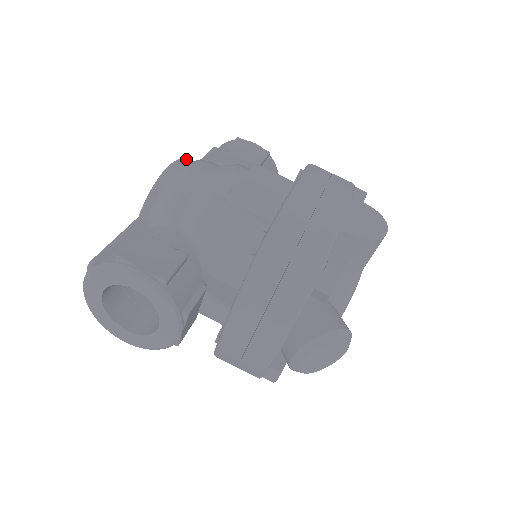
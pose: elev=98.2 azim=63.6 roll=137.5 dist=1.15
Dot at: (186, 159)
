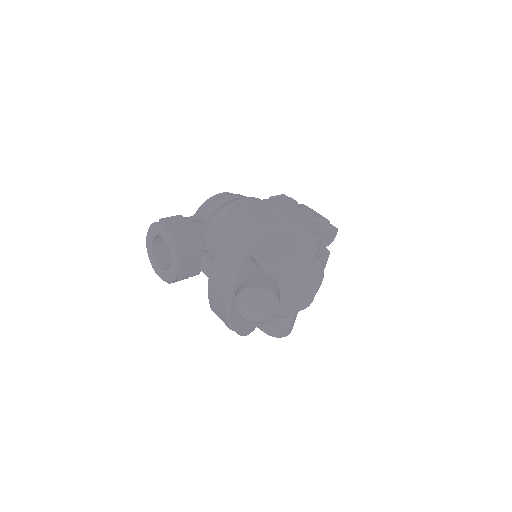
Dot at: occluded
